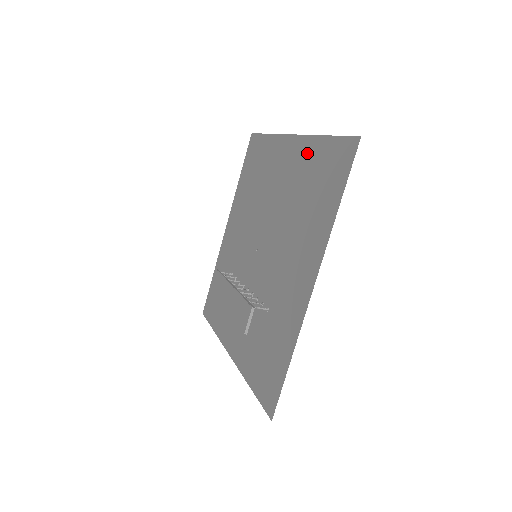
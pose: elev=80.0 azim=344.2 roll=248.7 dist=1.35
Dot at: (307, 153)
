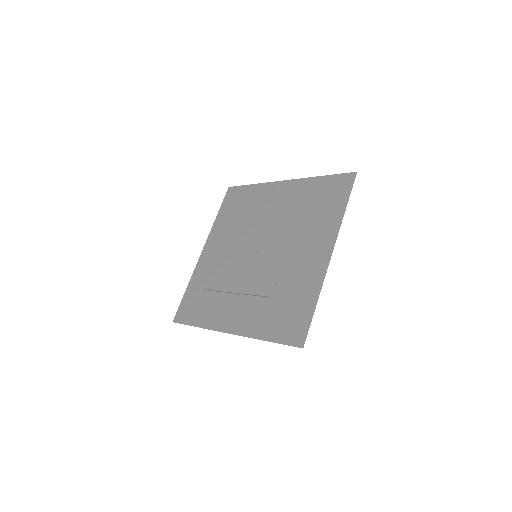
Dot at: (305, 187)
